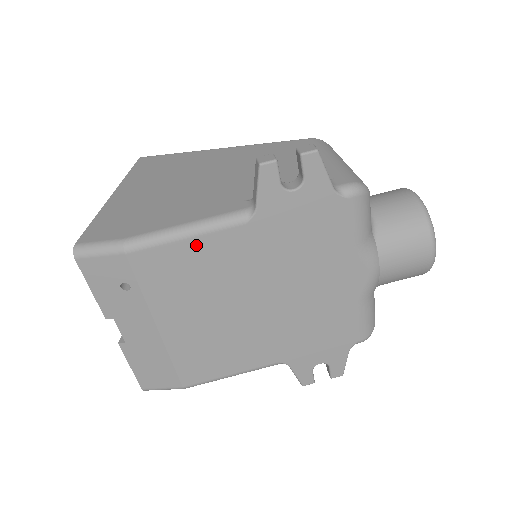
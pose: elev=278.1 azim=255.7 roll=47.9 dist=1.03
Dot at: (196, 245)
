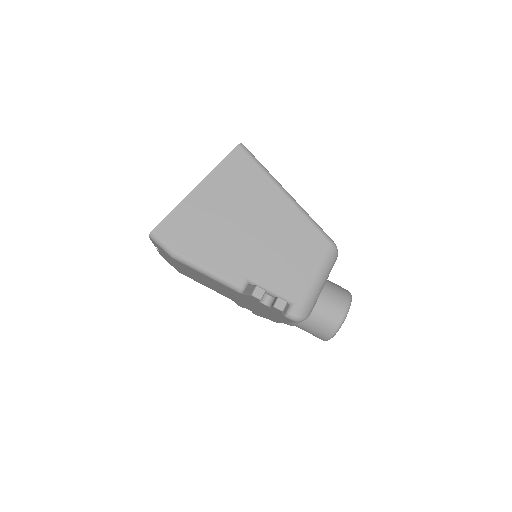
Dot at: (208, 277)
